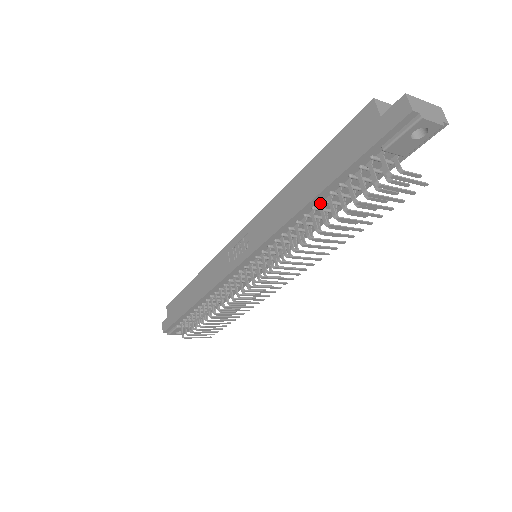
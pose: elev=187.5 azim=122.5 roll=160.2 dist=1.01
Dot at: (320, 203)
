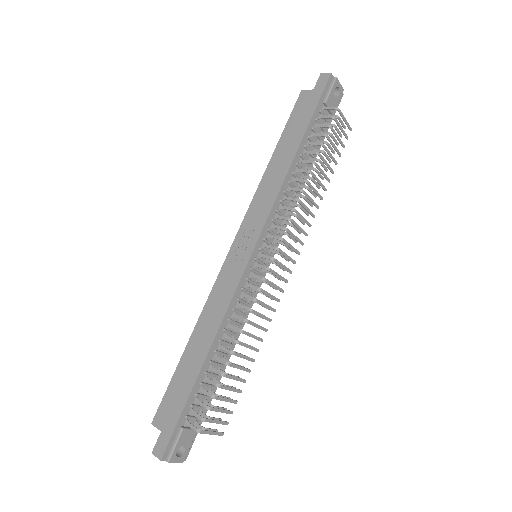
Dot at: (299, 160)
